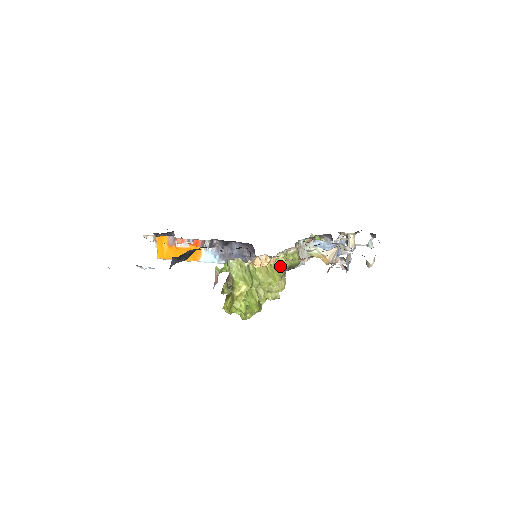
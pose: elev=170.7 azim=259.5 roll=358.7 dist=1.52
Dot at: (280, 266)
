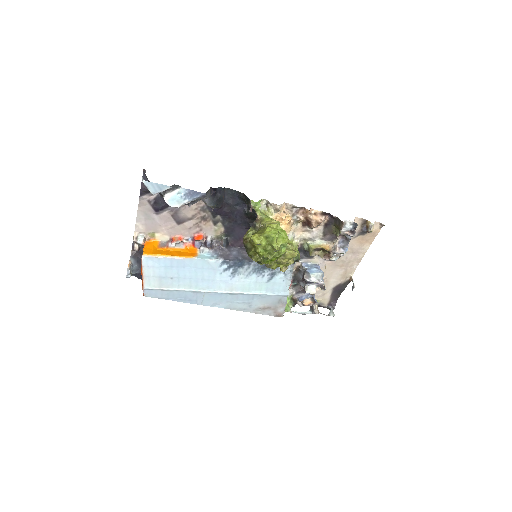
Dot at: occluded
